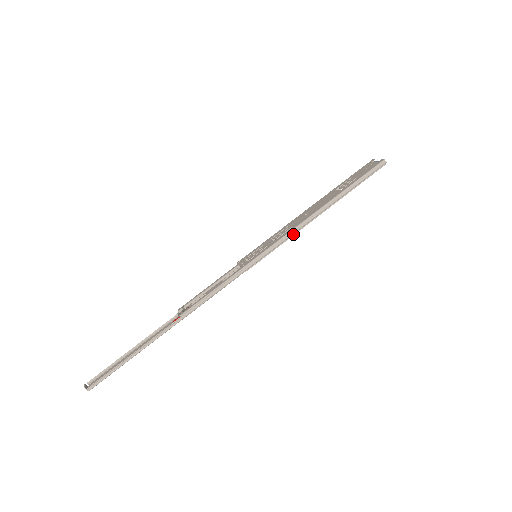
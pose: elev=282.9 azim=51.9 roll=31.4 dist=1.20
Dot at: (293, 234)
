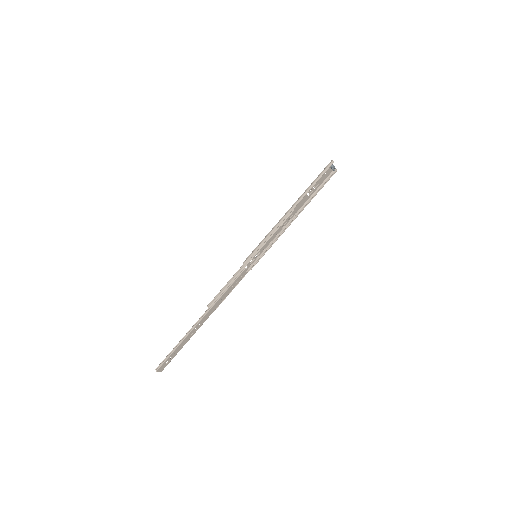
Dot at: (274, 230)
